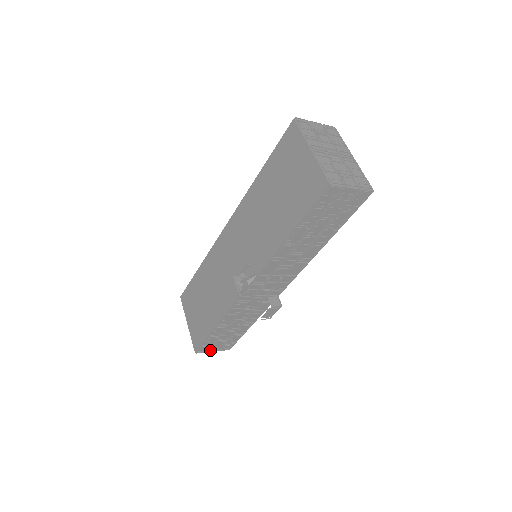
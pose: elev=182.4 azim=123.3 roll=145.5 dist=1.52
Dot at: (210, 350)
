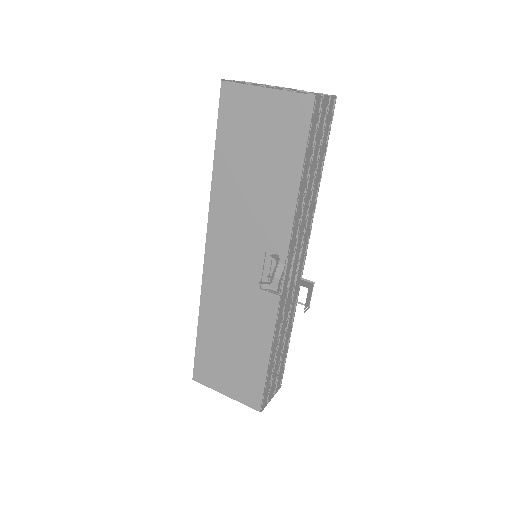
Dot at: (268, 399)
